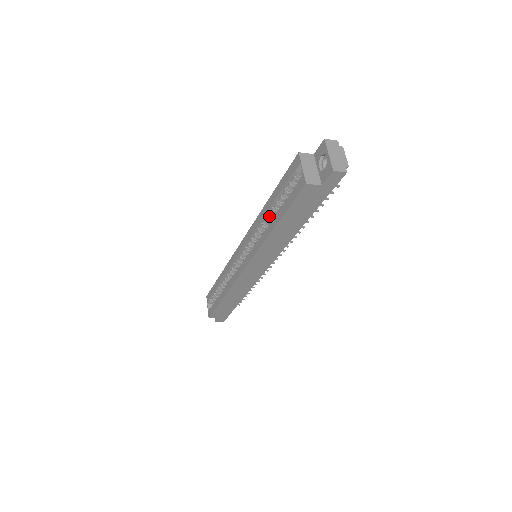
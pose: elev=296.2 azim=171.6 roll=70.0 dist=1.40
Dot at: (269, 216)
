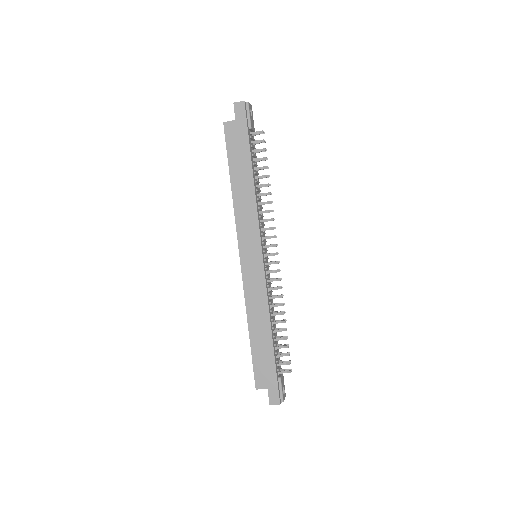
Dot at: occluded
